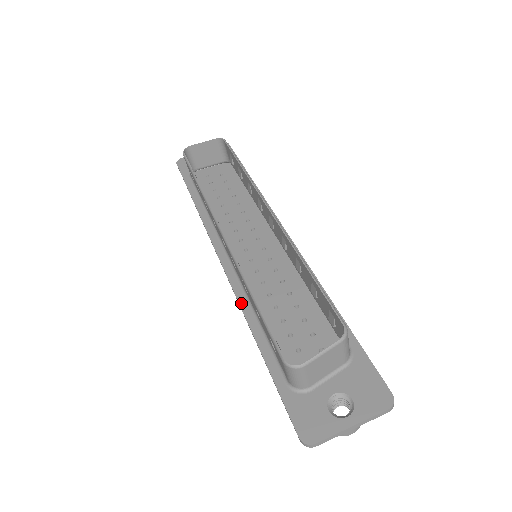
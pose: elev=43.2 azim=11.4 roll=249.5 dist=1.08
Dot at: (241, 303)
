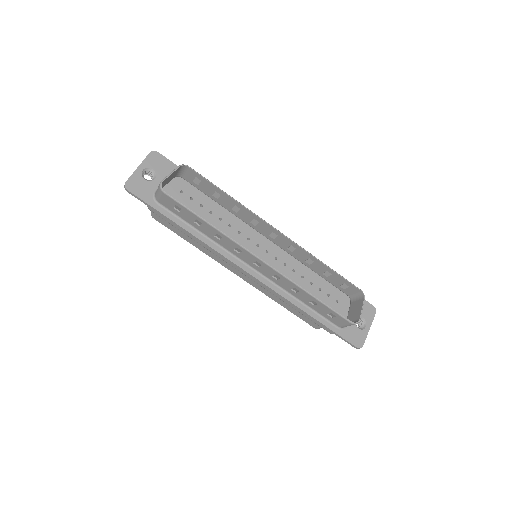
Dot at: (286, 297)
